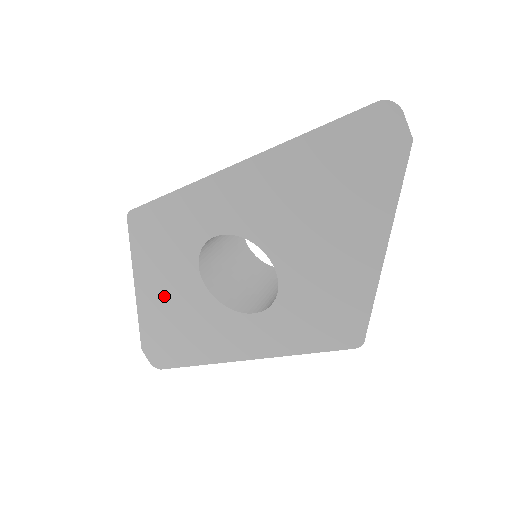
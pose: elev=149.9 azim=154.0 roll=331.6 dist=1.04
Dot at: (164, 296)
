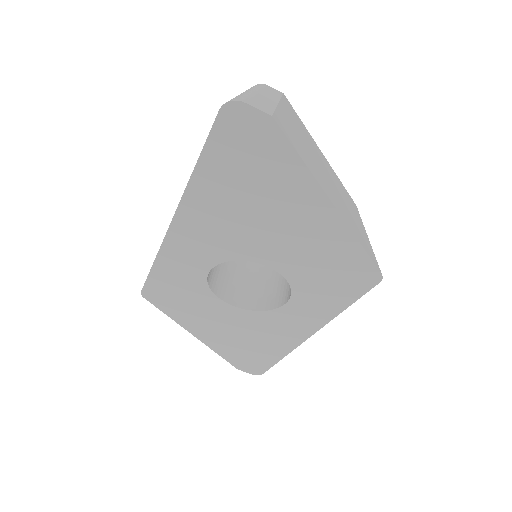
Dot at: (217, 329)
